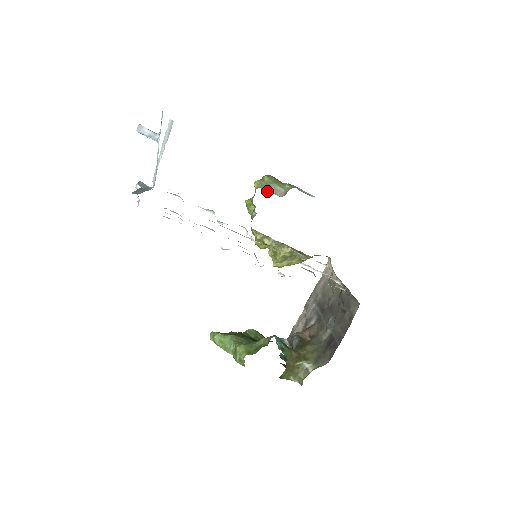
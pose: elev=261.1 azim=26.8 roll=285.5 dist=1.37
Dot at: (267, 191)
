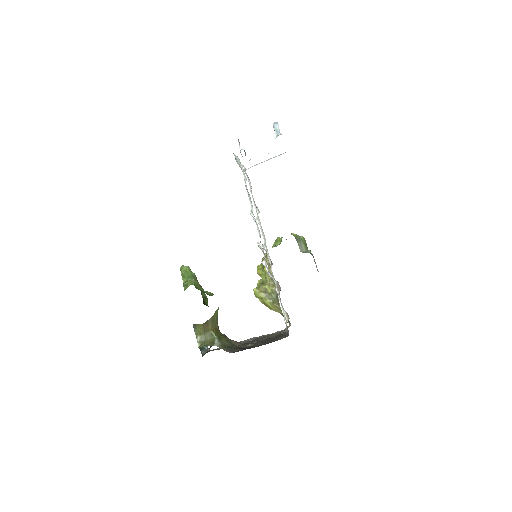
Dot at: (296, 240)
